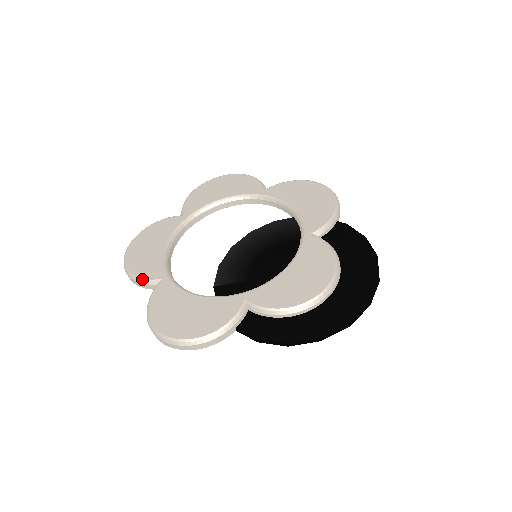
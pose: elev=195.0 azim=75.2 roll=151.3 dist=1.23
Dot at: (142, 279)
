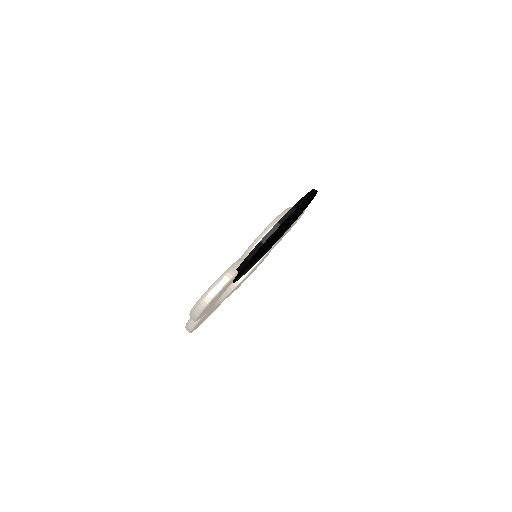
Dot at: occluded
